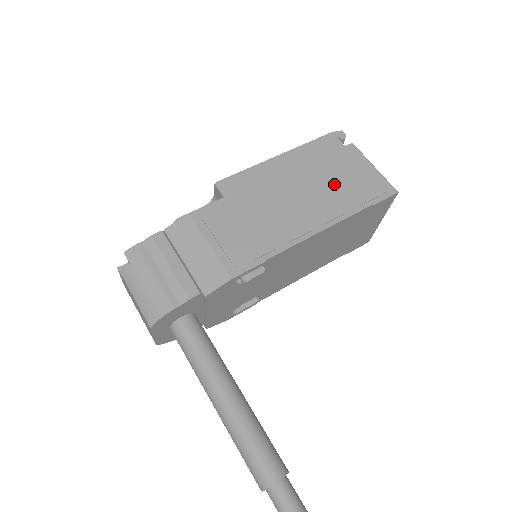
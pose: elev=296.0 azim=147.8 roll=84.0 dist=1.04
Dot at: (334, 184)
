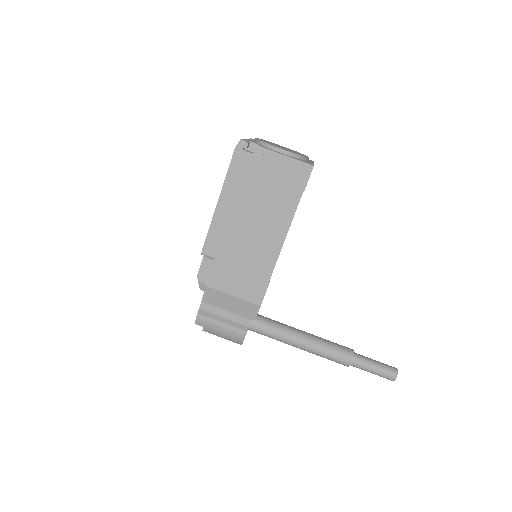
Dot at: (268, 196)
